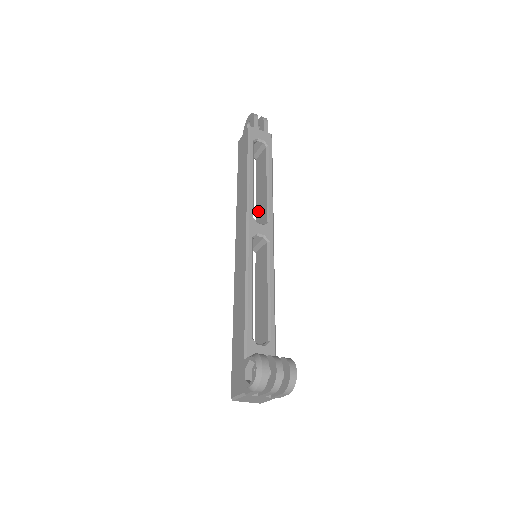
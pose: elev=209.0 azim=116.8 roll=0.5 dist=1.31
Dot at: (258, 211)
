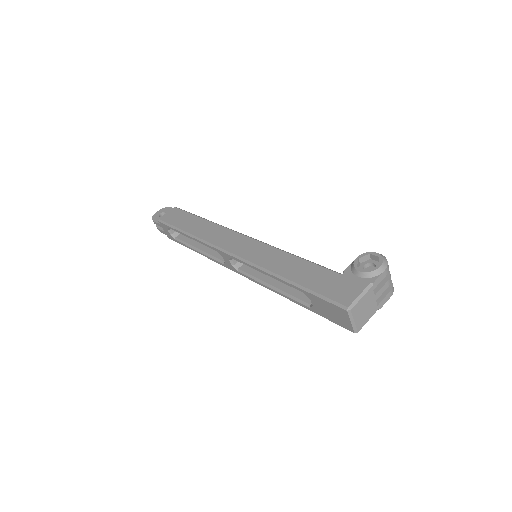
Dot at: (215, 251)
